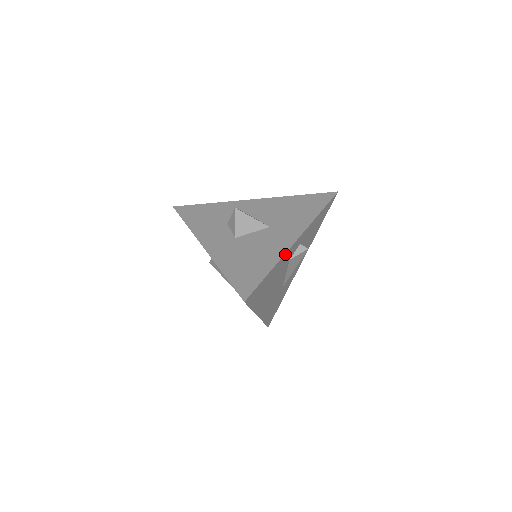
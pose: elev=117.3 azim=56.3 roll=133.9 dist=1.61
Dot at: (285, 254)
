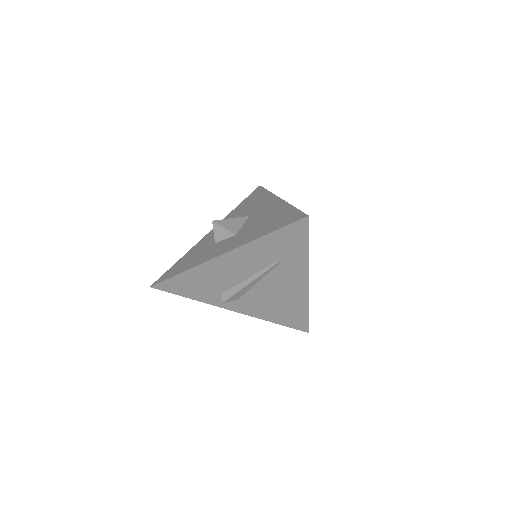
Dot at: occluded
